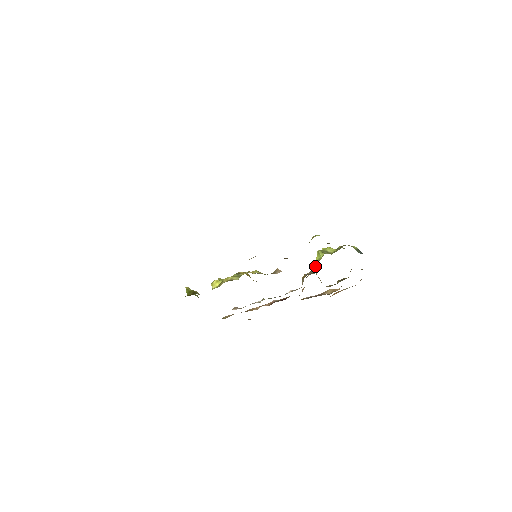
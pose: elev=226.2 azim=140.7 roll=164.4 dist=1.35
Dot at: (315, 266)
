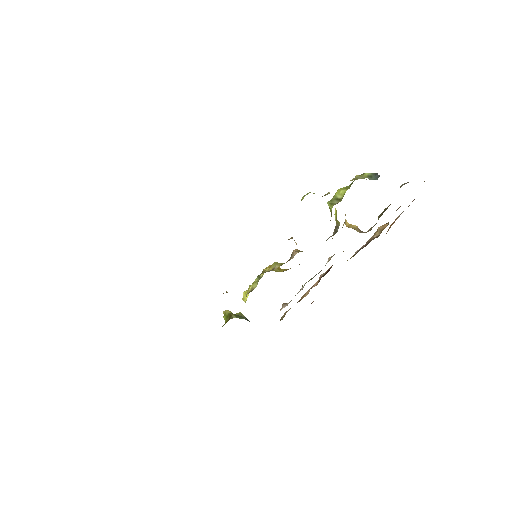
Dot at: (336, 220)
